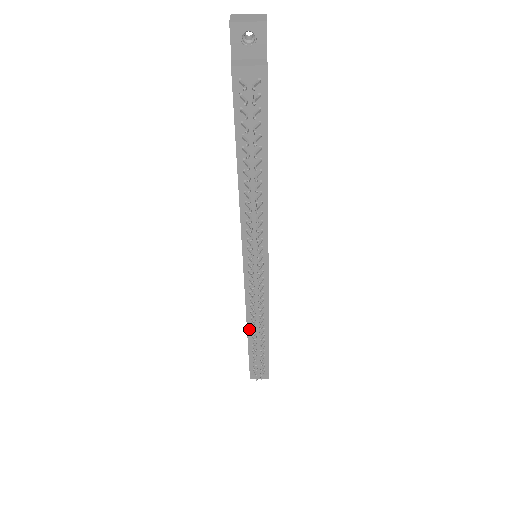
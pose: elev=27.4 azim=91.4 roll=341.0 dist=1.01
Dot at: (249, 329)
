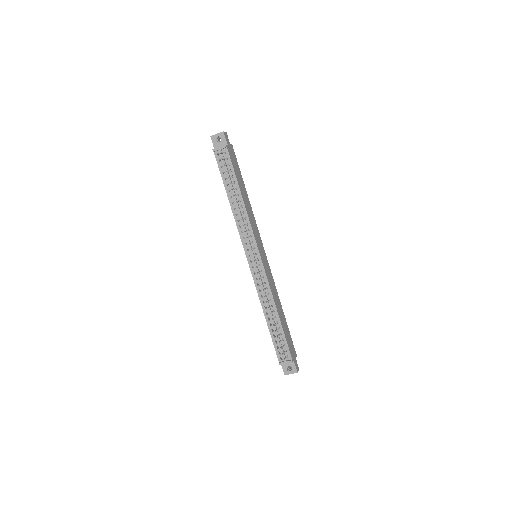
Dot at: (265, 313)
